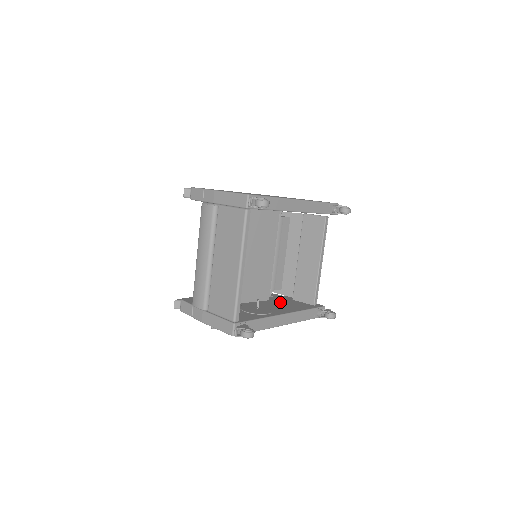
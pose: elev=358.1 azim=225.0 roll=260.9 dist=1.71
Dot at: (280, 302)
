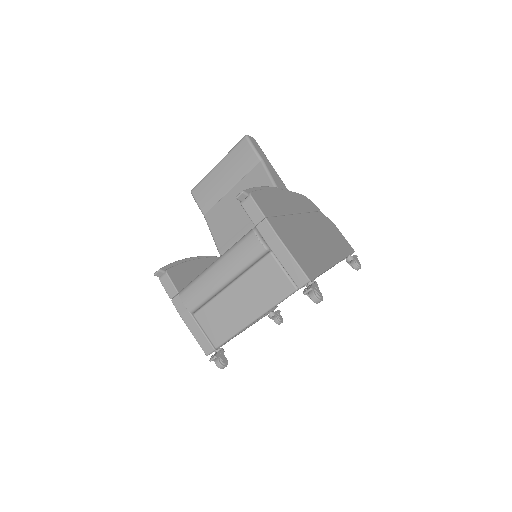
Dot at: occluded
